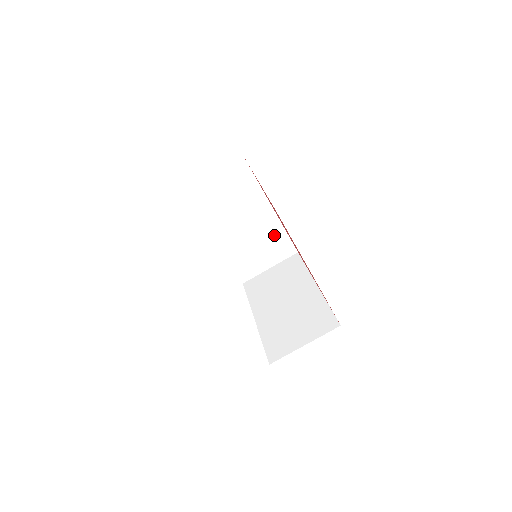
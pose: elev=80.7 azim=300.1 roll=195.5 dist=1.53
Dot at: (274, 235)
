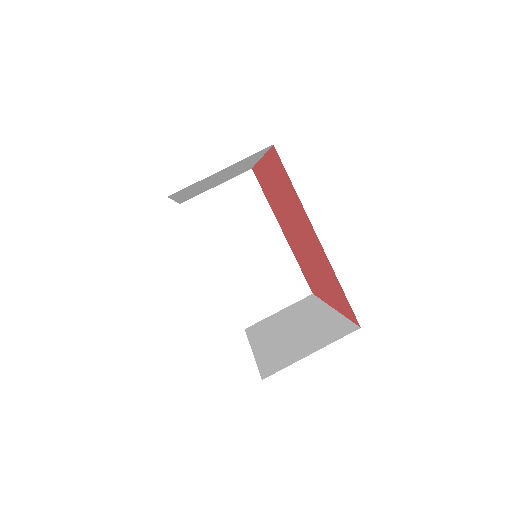
Dot at: (284, 267)
